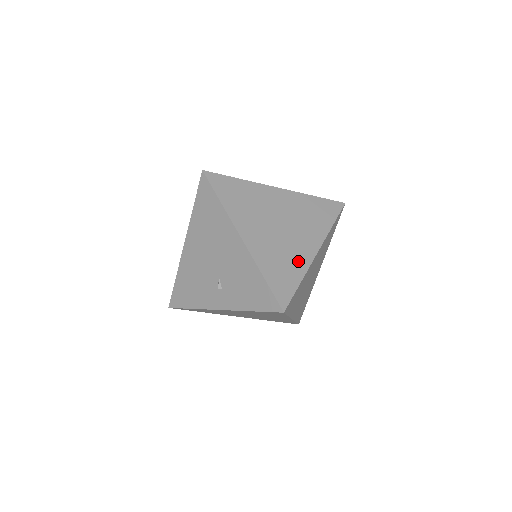
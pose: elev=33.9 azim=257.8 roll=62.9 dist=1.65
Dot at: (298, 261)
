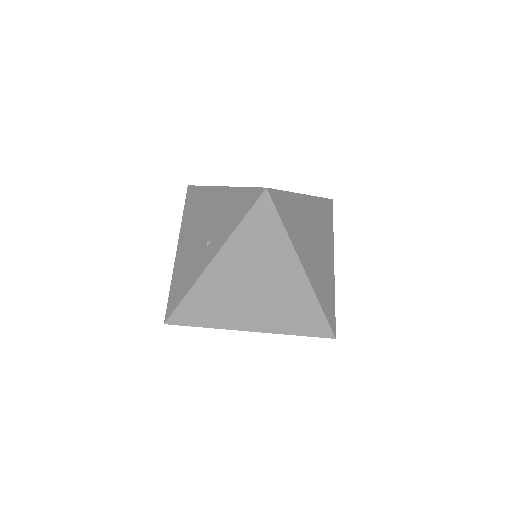
Dot at: occluded
